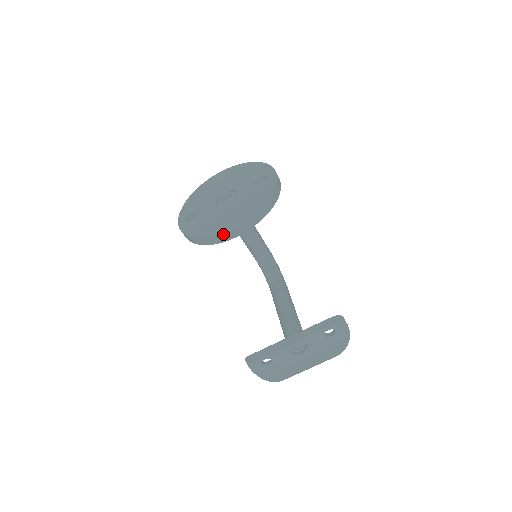
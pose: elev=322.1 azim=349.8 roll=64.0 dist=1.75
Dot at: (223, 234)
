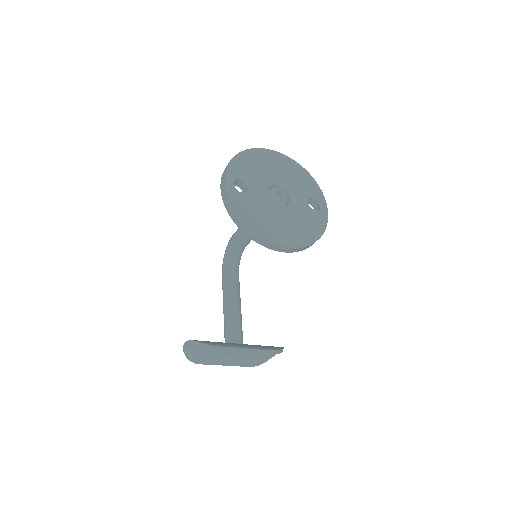
Dot at: (273, 244)
